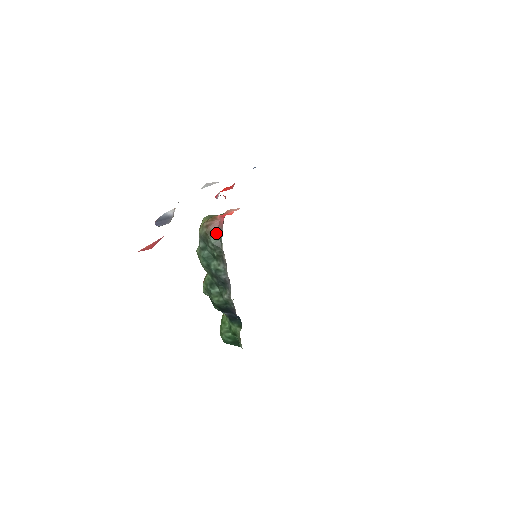
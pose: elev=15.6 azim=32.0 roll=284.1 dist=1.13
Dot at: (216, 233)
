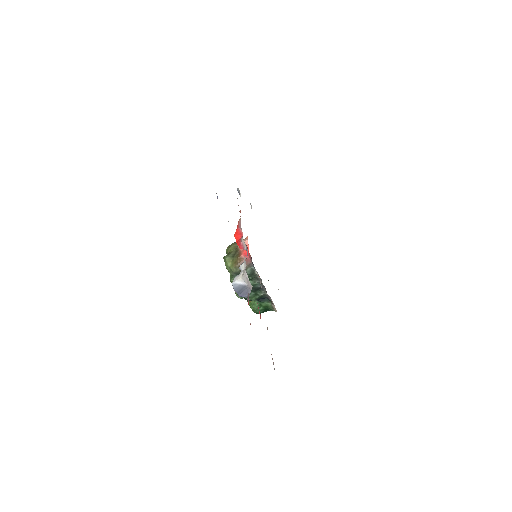
Dot at: (248, 267)
